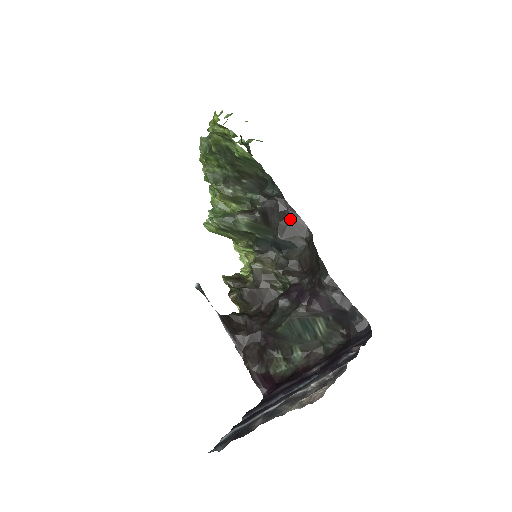
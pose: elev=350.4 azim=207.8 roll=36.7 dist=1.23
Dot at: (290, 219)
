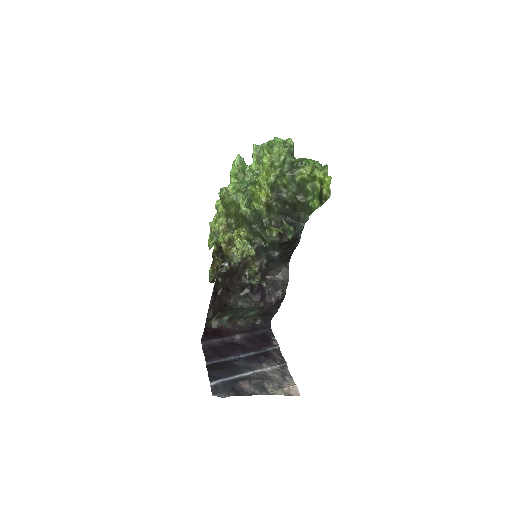
Dot at: (290, 250)
